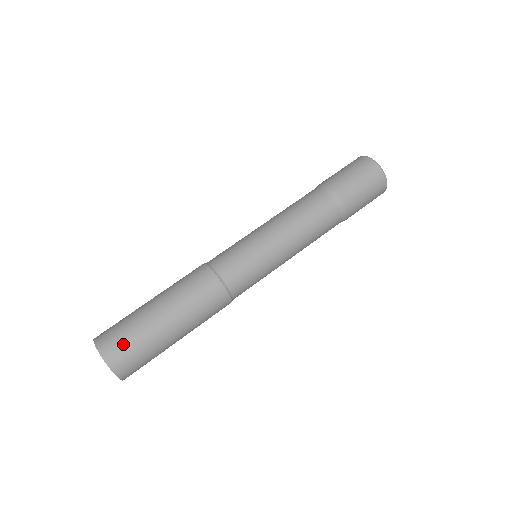
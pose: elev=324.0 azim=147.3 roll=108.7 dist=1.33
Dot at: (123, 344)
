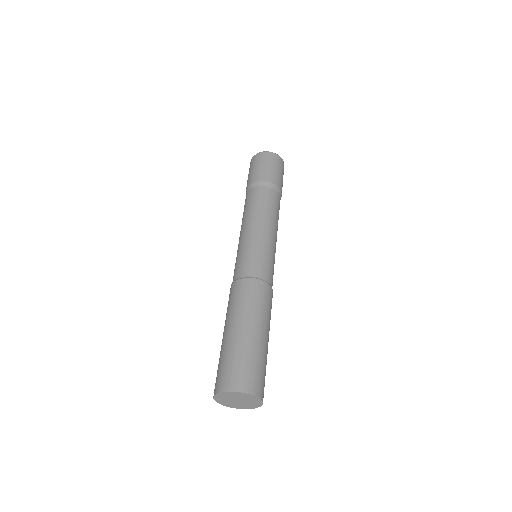
Dot at: (251, 372)
